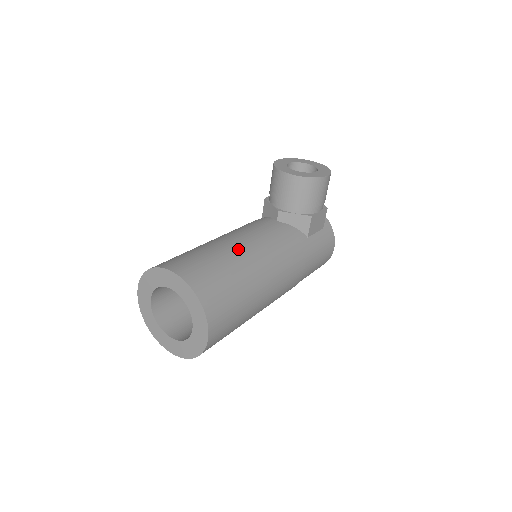
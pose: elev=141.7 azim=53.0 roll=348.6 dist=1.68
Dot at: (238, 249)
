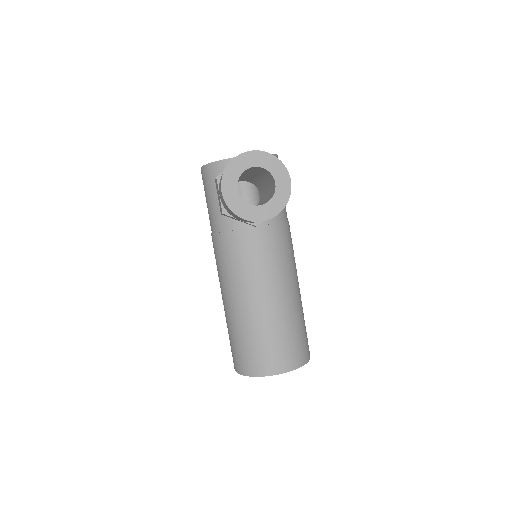
Dot at: (278, 303)
